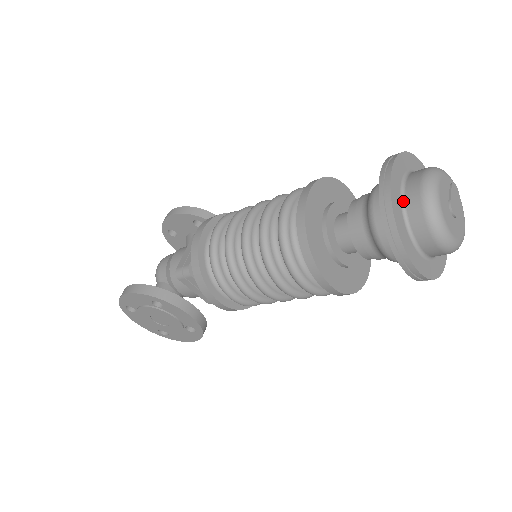
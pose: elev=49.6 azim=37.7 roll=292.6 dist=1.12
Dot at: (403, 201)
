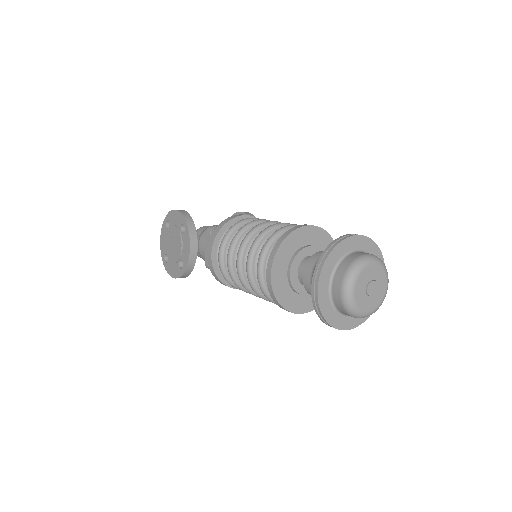
Dot at: (348, 254)
